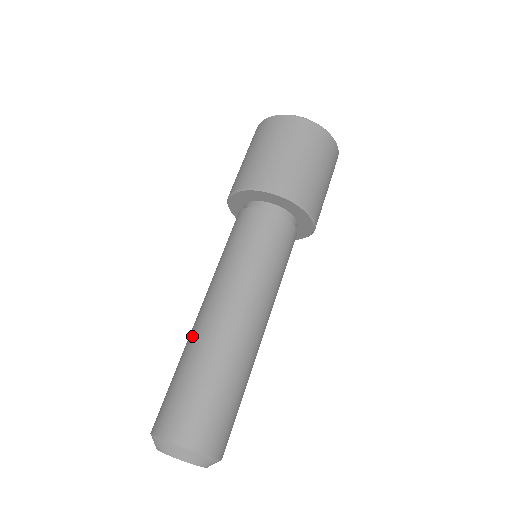
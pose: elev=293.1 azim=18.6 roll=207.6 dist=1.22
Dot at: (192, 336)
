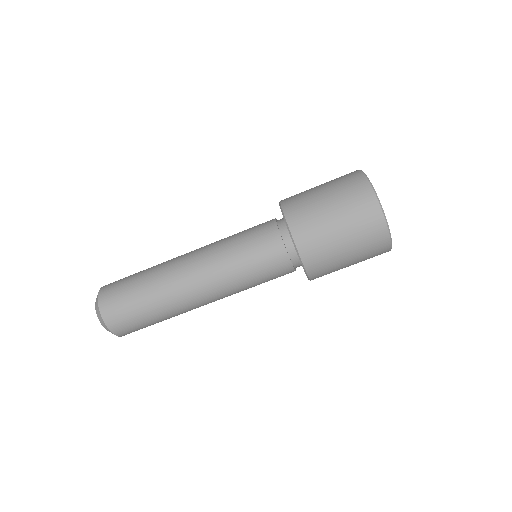
Dot at: (167, 261)
